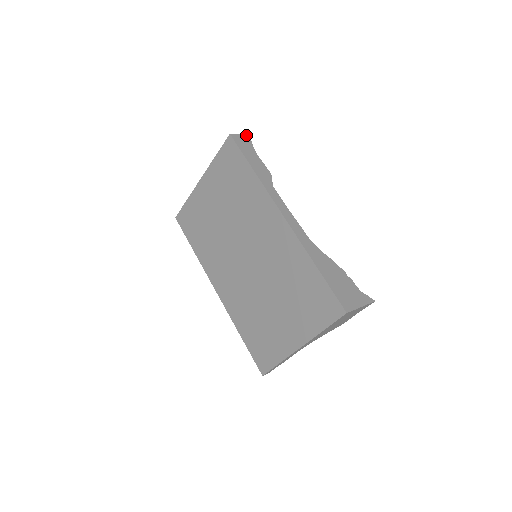
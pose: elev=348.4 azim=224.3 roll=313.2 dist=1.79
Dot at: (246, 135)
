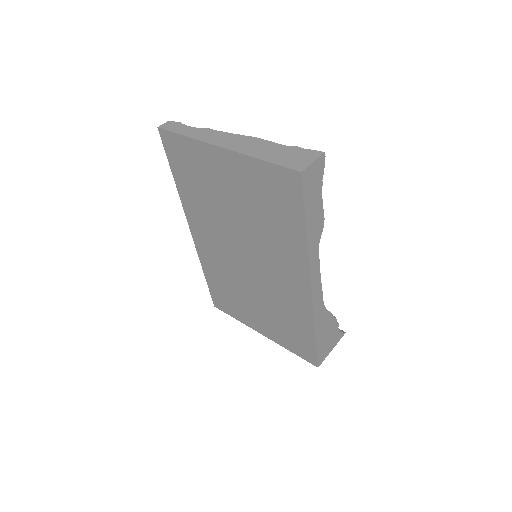
Dot at: (322, 155)
